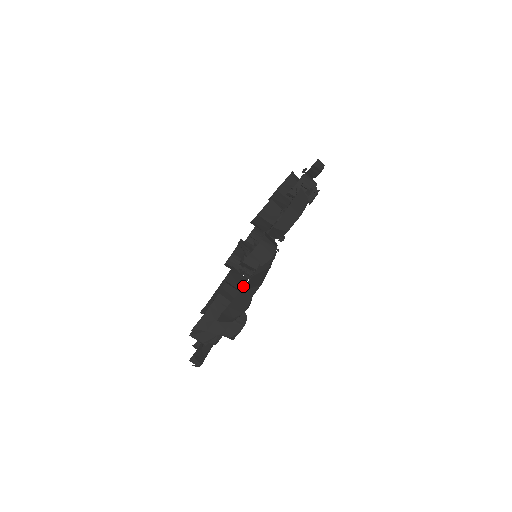
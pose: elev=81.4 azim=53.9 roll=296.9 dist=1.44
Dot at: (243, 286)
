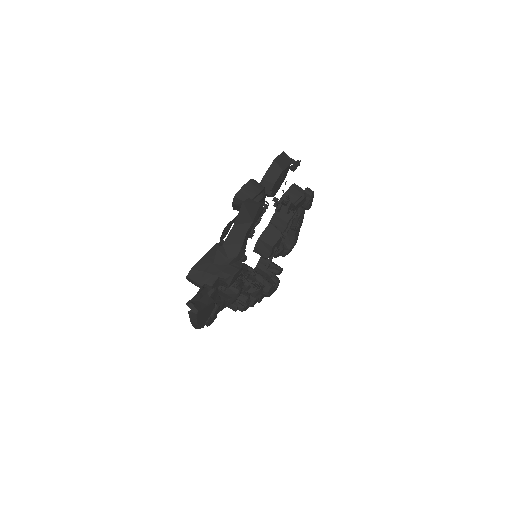
Dot at: occluded
